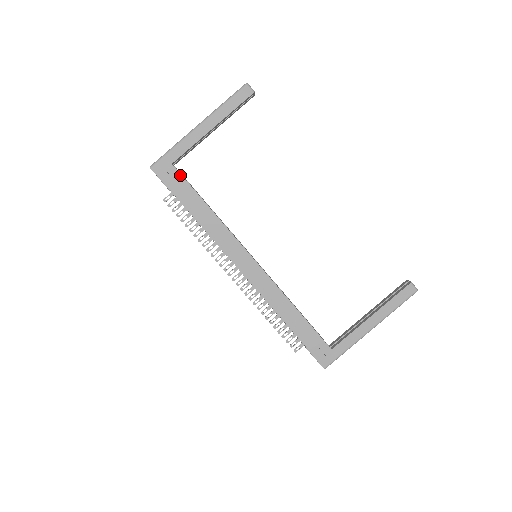
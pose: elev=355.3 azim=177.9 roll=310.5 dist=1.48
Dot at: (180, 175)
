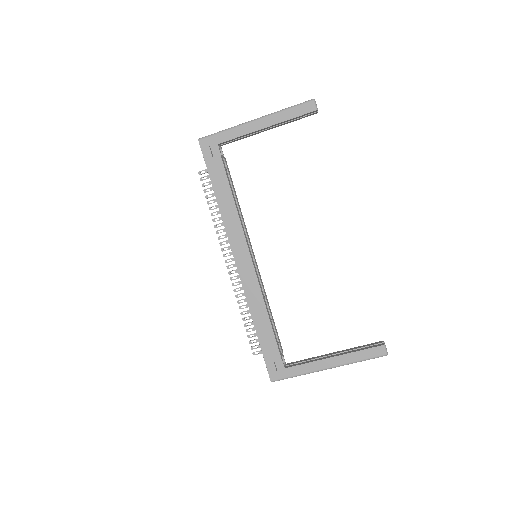
Dot at: (220, 157)
